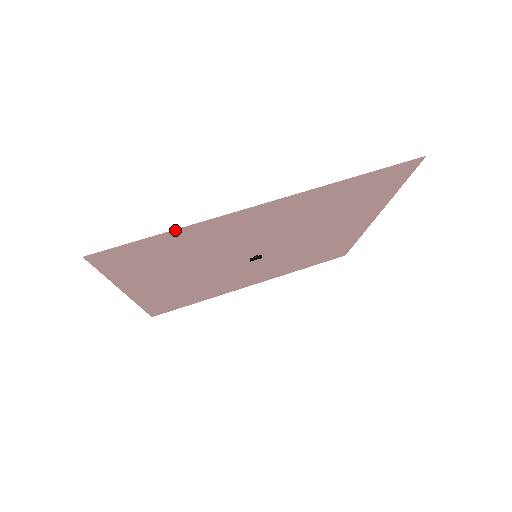
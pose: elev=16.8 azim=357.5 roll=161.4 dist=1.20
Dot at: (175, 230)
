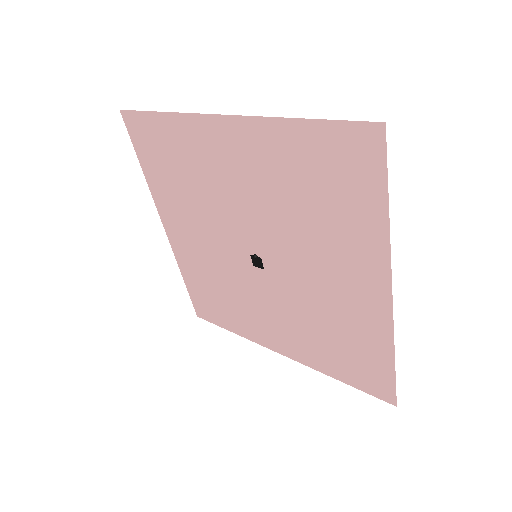
Dot at: (165, 114)
